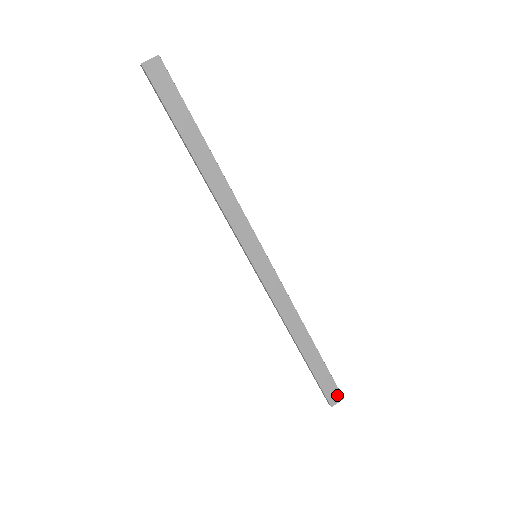
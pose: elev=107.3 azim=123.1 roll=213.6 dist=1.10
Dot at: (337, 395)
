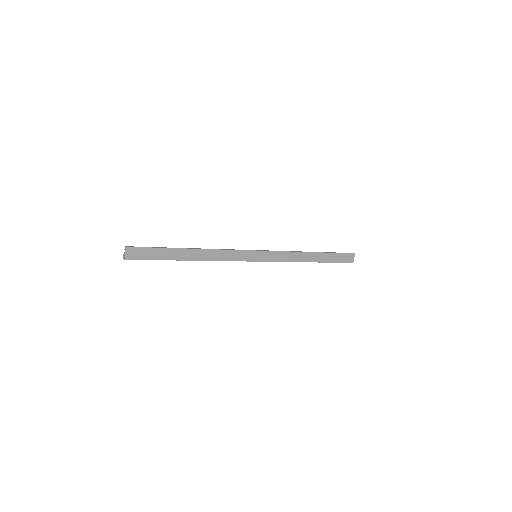
Dot at: (351, 256)
